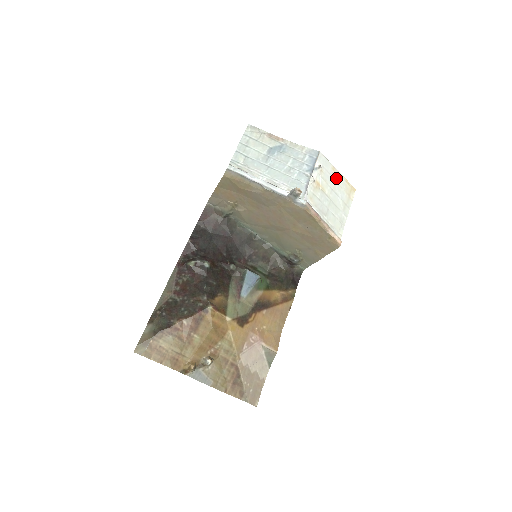
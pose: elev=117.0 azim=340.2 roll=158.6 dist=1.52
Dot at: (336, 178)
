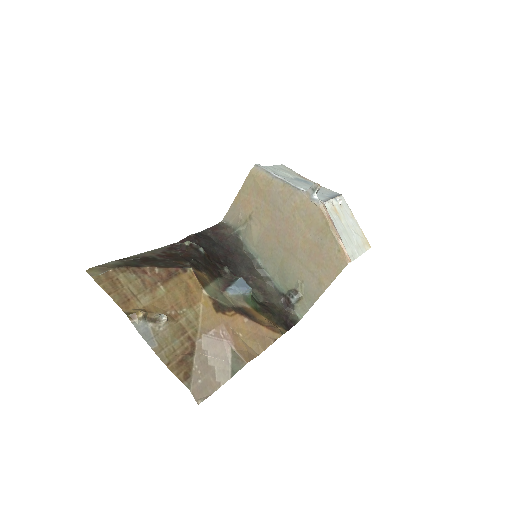
Dot at: (354, 223)
